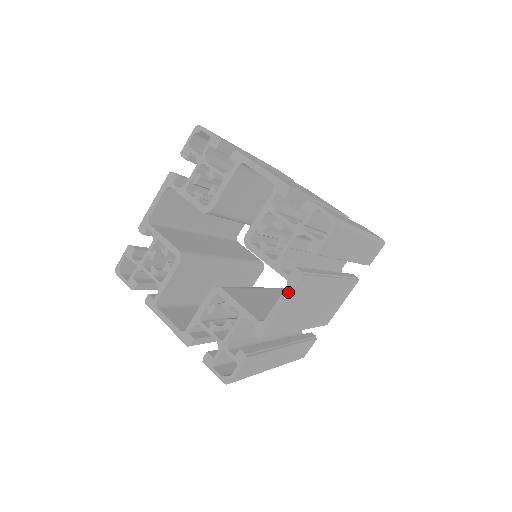
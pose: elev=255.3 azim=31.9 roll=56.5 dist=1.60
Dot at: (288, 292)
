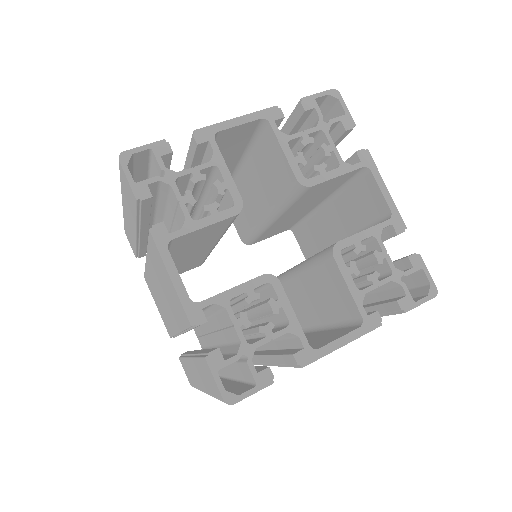
Dot at: (376, 172)
